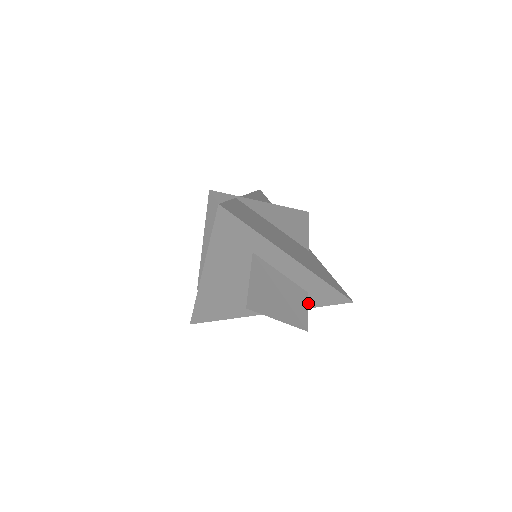
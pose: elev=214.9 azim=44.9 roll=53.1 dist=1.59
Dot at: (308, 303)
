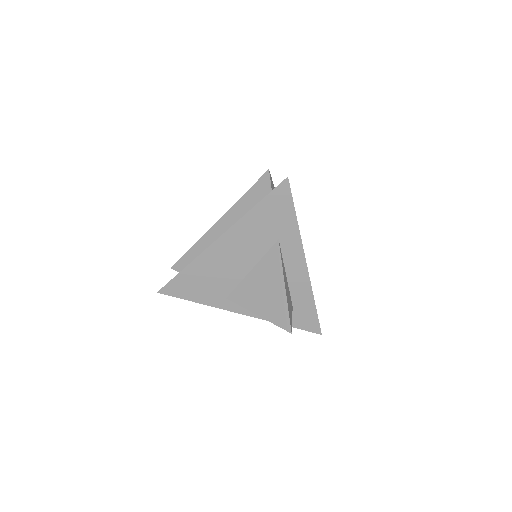
Dot at: occluded
